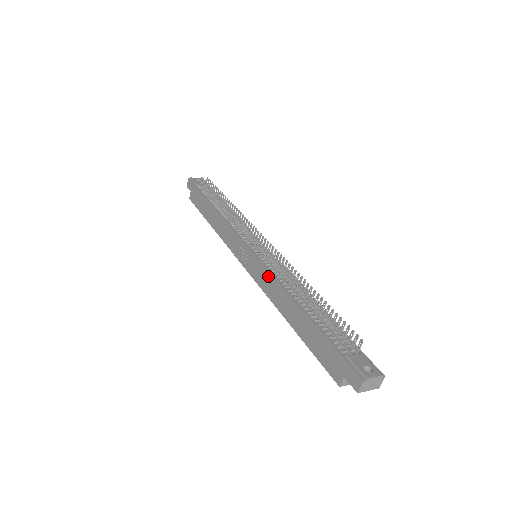
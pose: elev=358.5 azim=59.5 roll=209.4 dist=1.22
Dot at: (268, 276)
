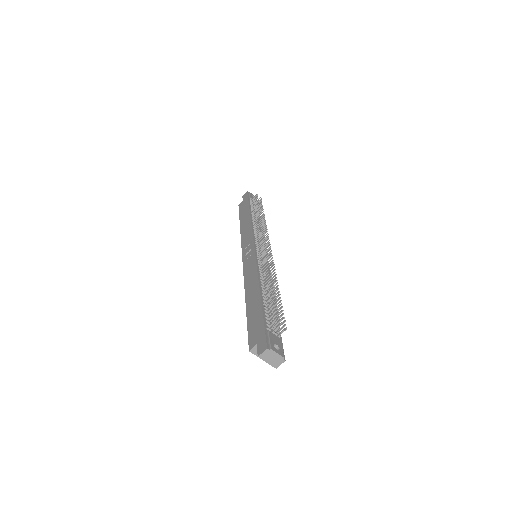
Dot at: (254, 267)
